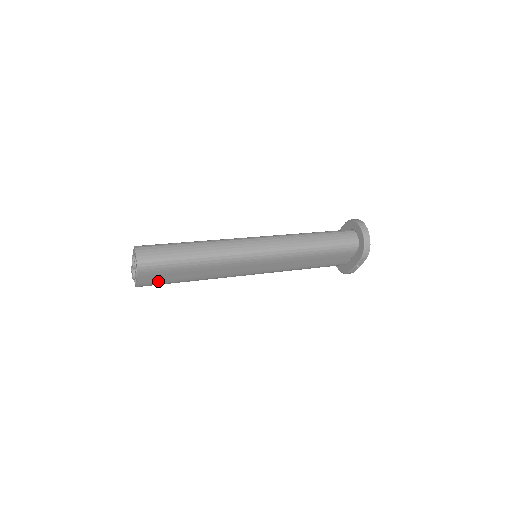
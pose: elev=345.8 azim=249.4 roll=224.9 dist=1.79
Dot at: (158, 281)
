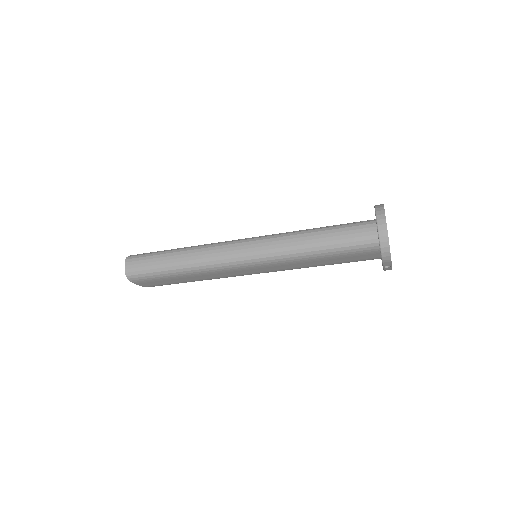
Dot at: (161, 284)
